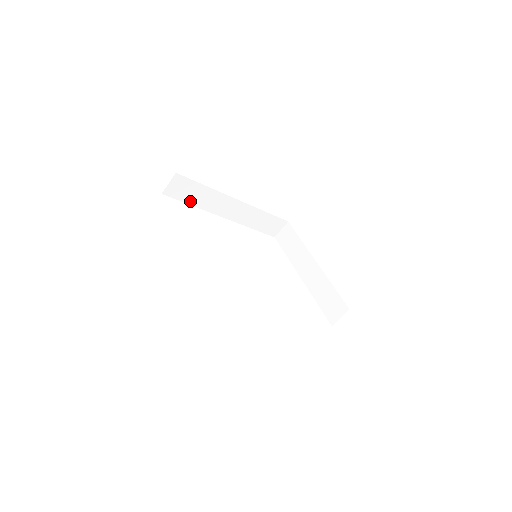
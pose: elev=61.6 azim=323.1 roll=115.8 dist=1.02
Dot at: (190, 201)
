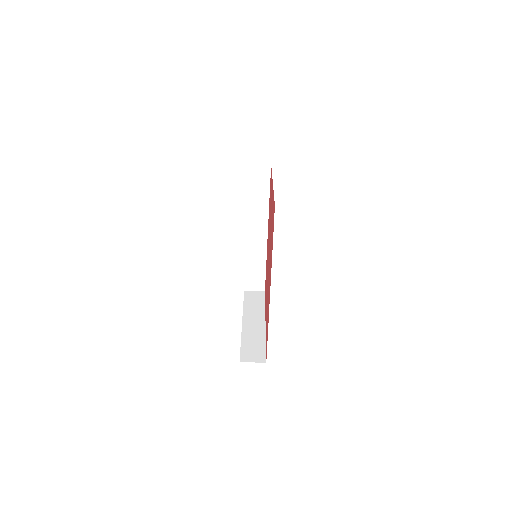
Dot at: (250, 191)
